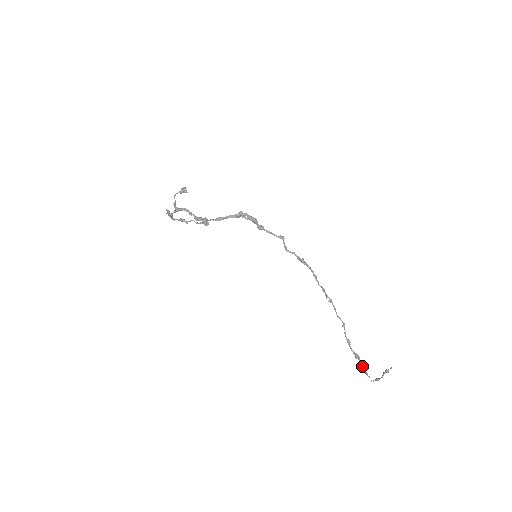
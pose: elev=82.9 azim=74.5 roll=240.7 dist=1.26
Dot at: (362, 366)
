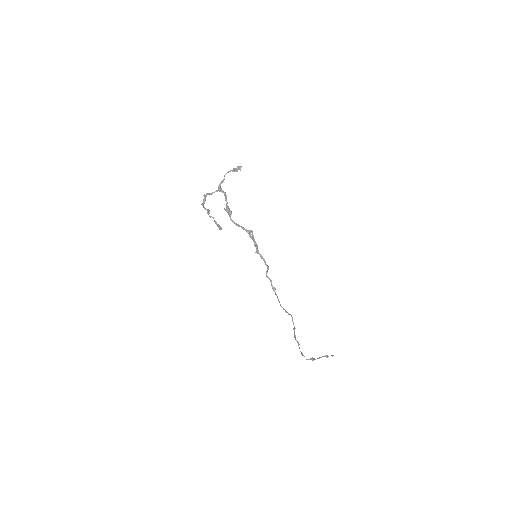
Dot at: (300, 351)
